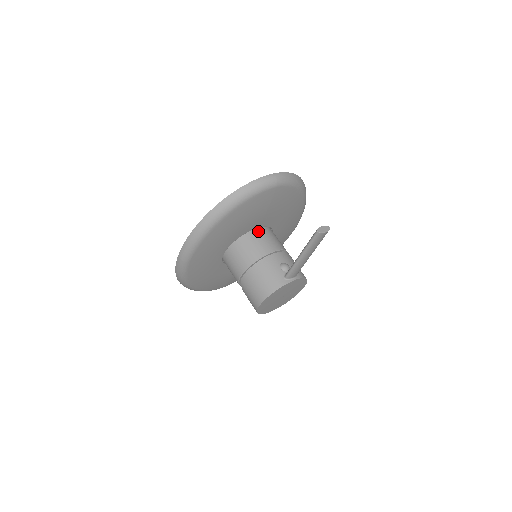
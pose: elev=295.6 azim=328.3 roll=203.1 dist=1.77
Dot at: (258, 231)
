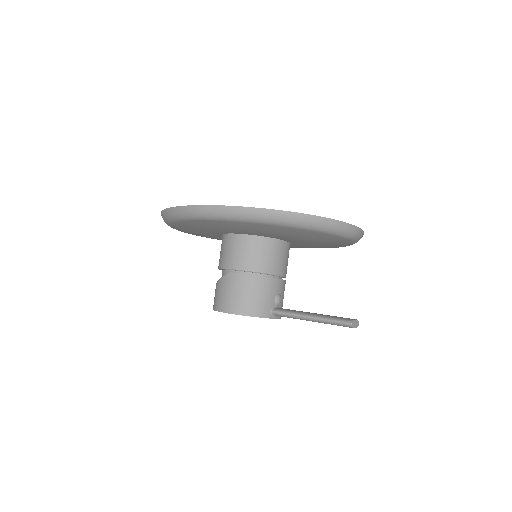
Dot at: (284, 244)
